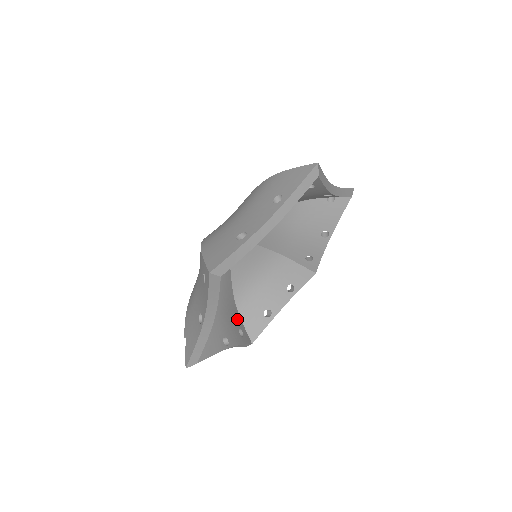
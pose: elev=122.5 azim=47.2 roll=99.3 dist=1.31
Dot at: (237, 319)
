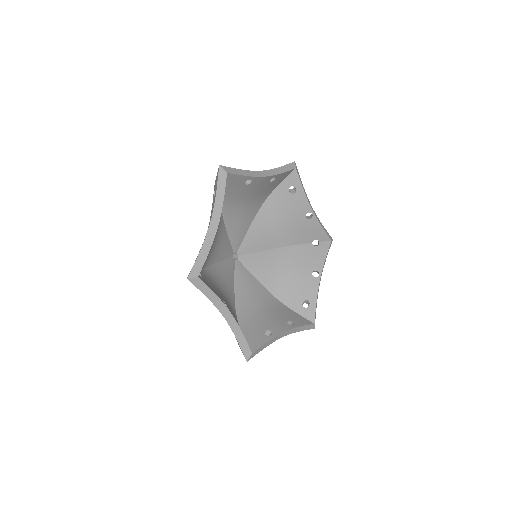
Dot at: occluded
